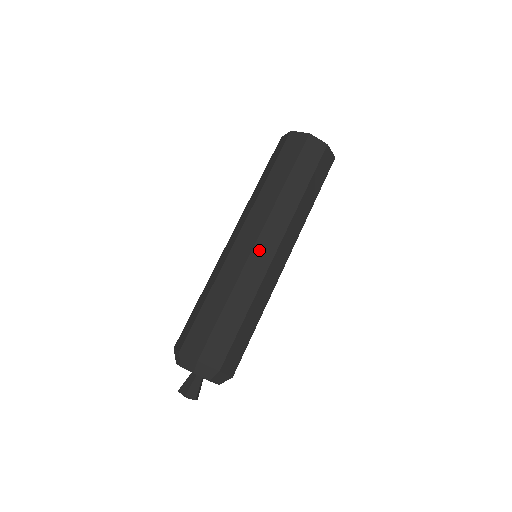
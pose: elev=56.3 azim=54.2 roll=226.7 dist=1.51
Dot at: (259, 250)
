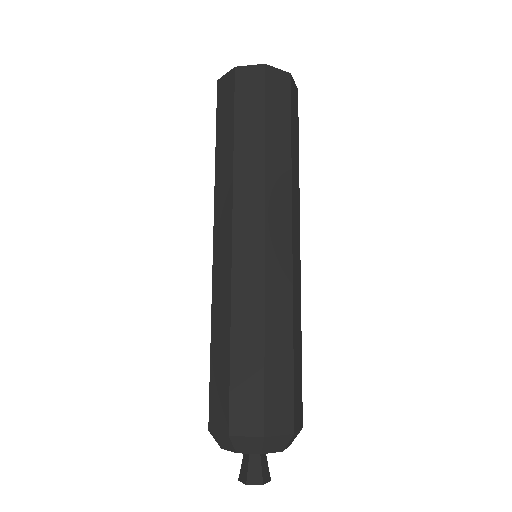
Dot at: (241, 249)
